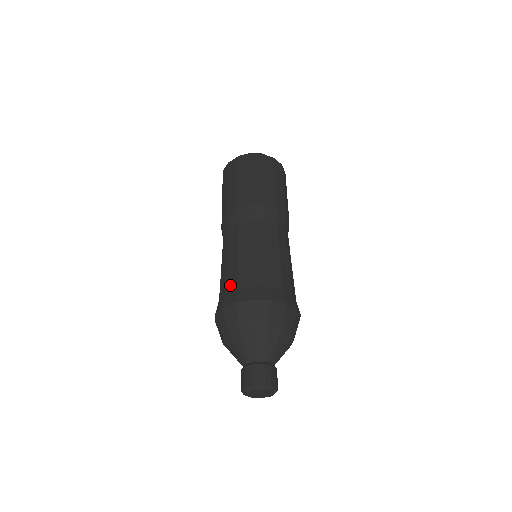
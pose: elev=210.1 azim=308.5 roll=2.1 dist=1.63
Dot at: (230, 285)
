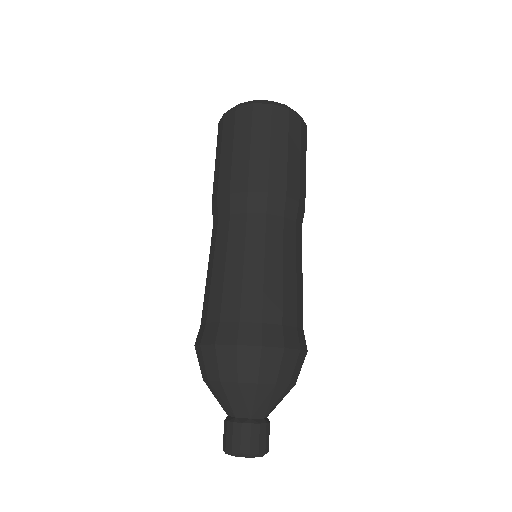
Dot at: (203, 314)
